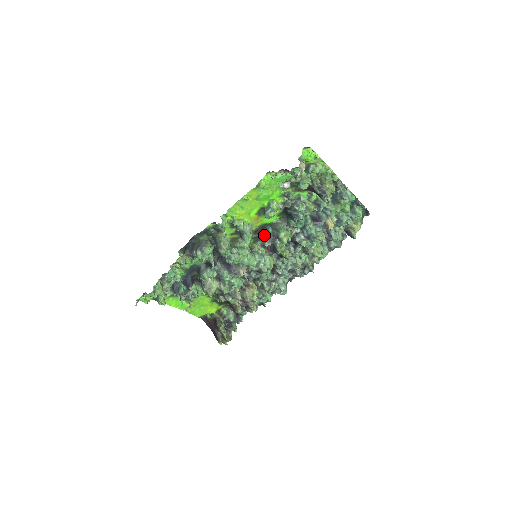
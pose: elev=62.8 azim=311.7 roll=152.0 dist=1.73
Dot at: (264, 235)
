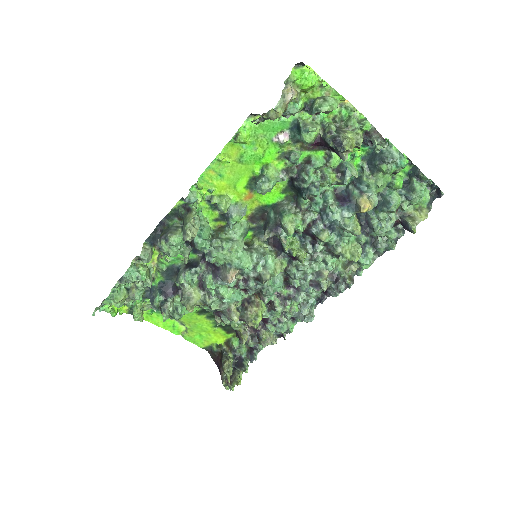
Dot at: (265, 223)
